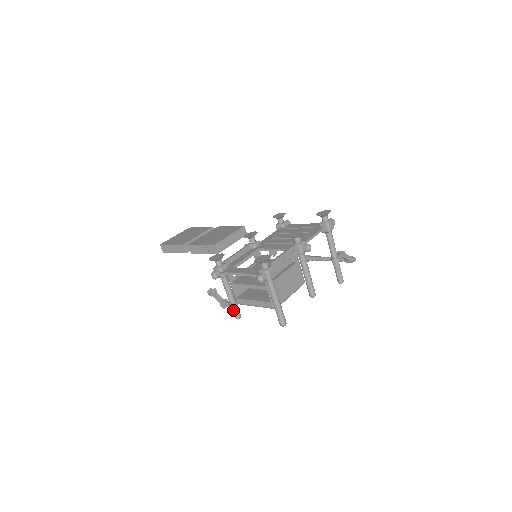
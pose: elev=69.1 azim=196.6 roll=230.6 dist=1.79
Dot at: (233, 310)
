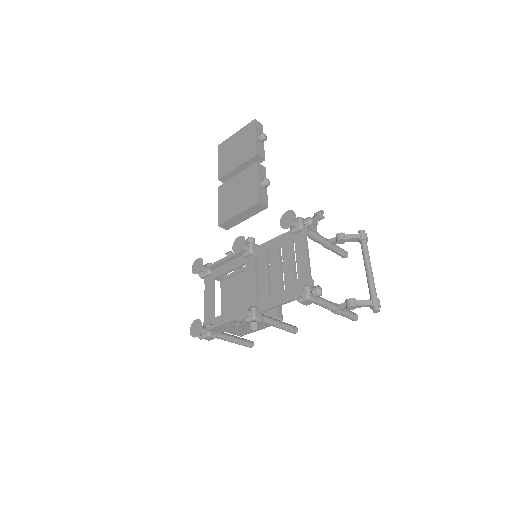
Dot at: occluded
